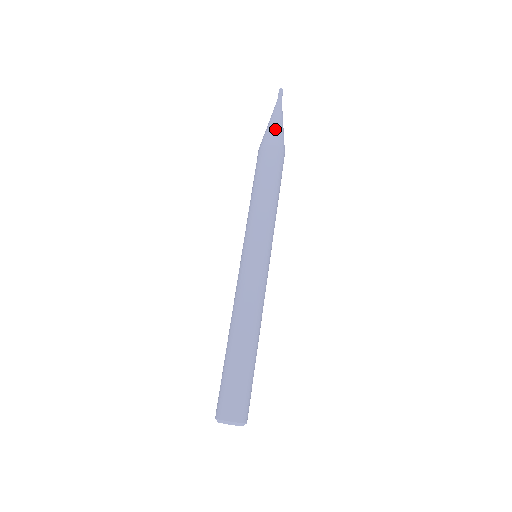
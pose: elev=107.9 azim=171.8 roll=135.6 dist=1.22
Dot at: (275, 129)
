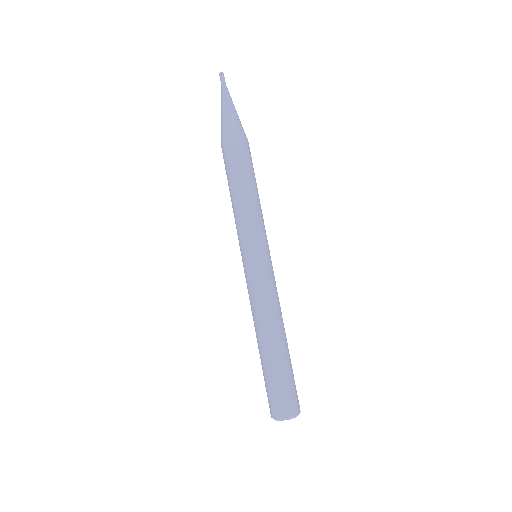
Dot at: (238, 121)
